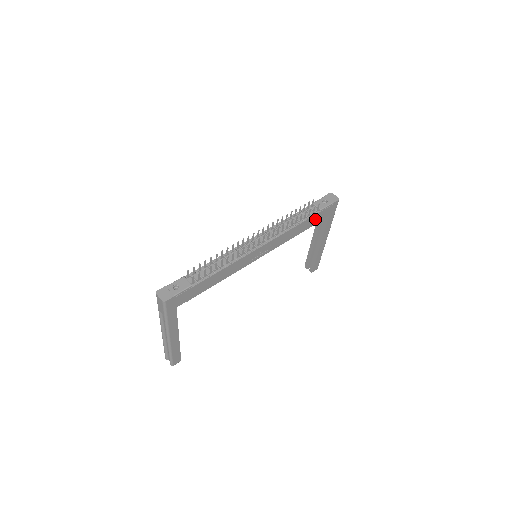
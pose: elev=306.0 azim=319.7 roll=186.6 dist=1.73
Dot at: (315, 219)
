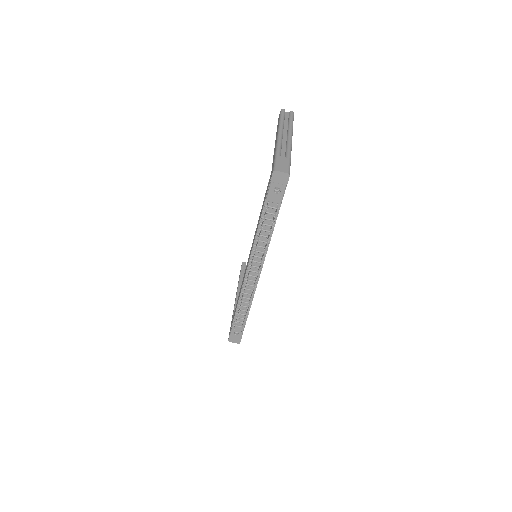
Dot at: occluded
